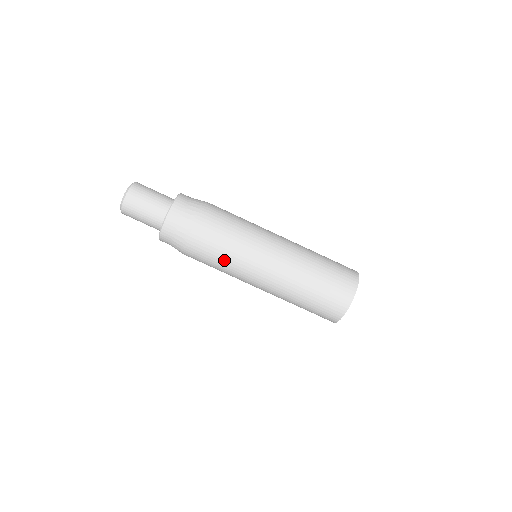
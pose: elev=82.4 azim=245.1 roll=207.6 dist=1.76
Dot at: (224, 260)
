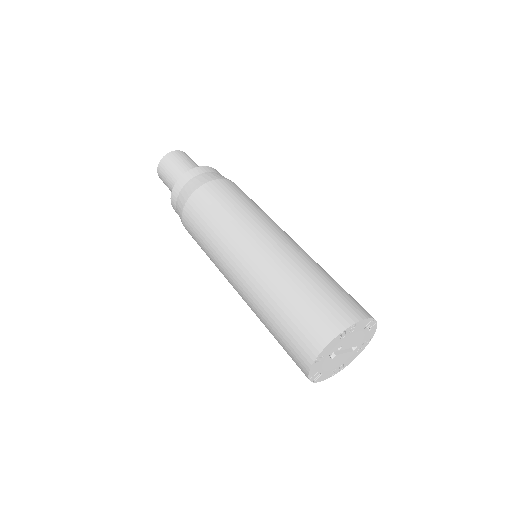
Dot at: (243, 206)
